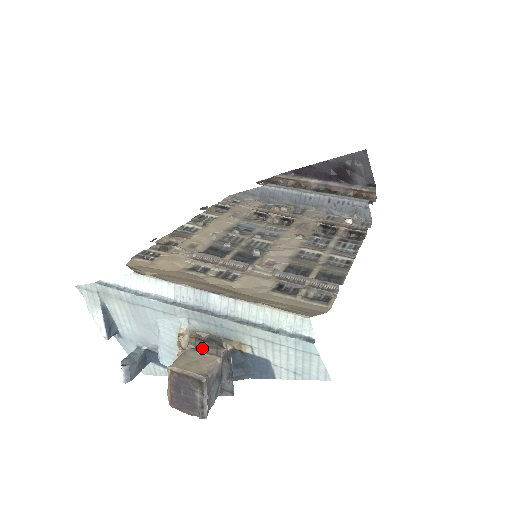
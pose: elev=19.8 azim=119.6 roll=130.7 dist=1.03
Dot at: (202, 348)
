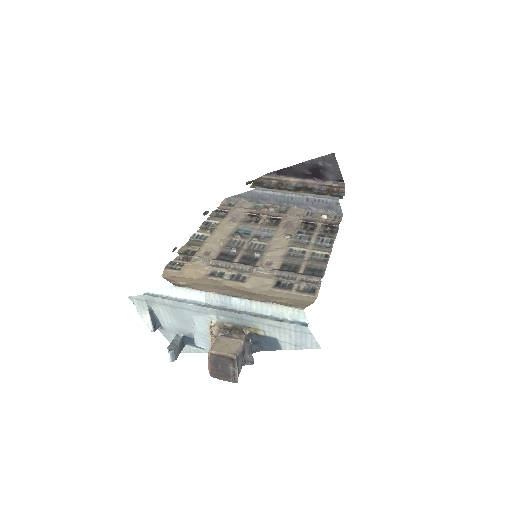
Dot at: (229, 334)
